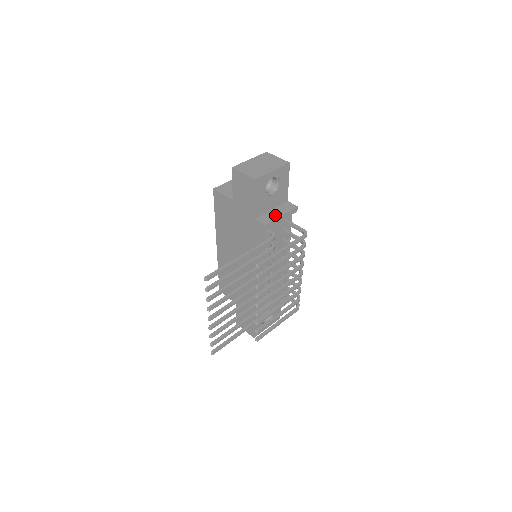
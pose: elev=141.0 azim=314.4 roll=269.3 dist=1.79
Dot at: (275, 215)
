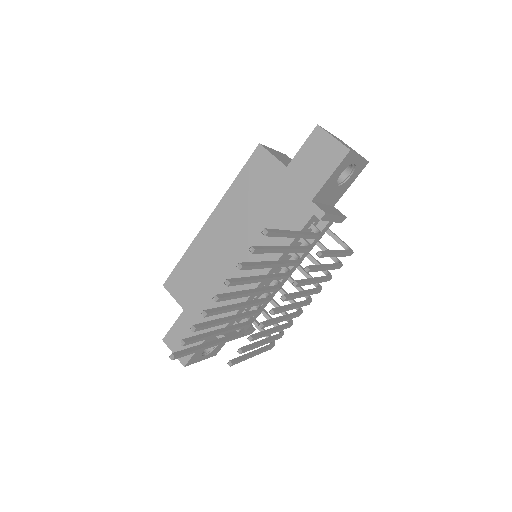
Dot at: (330, 210)
